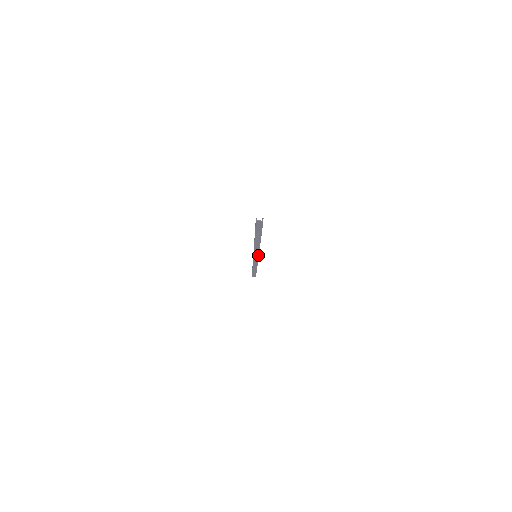
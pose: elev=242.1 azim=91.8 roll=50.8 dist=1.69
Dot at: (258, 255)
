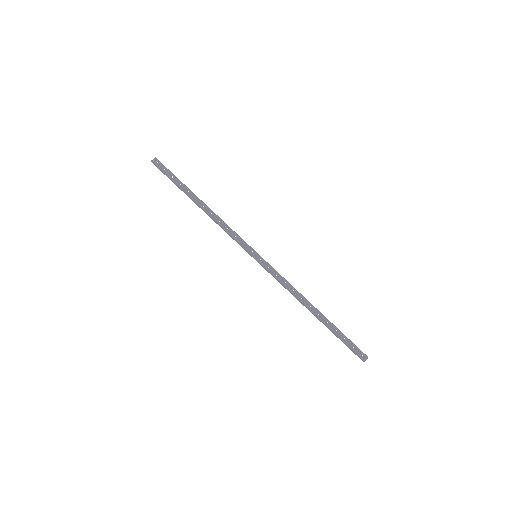
Dot at: (251, 248)
